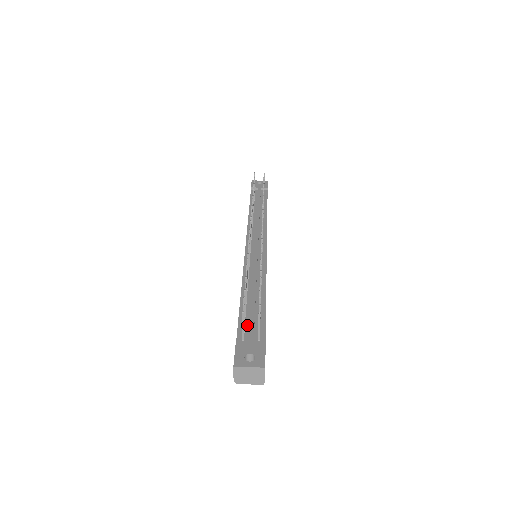
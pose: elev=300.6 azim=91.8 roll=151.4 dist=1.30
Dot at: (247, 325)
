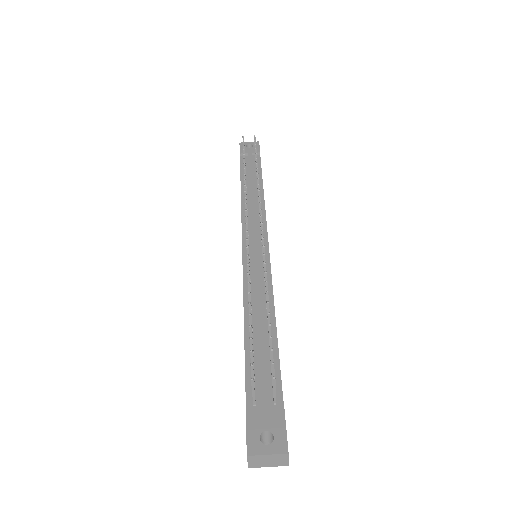
Dot at: (257, 379)
